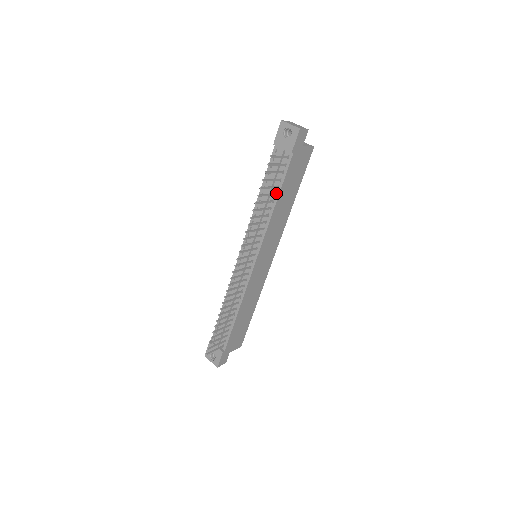
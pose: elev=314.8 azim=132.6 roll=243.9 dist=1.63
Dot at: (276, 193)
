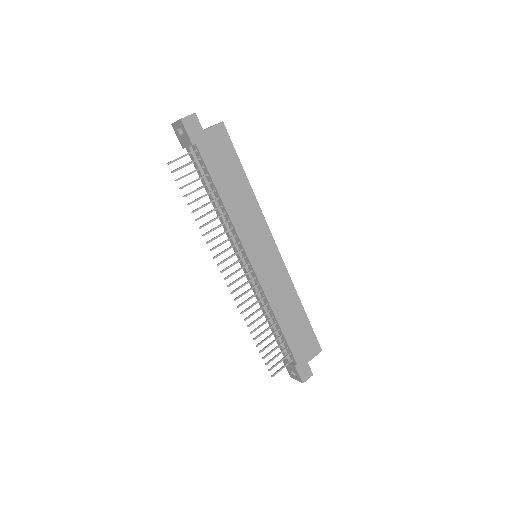
Dot at: (214, 189)
